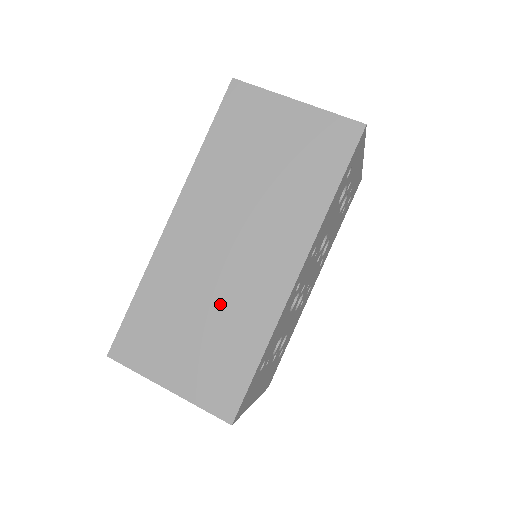
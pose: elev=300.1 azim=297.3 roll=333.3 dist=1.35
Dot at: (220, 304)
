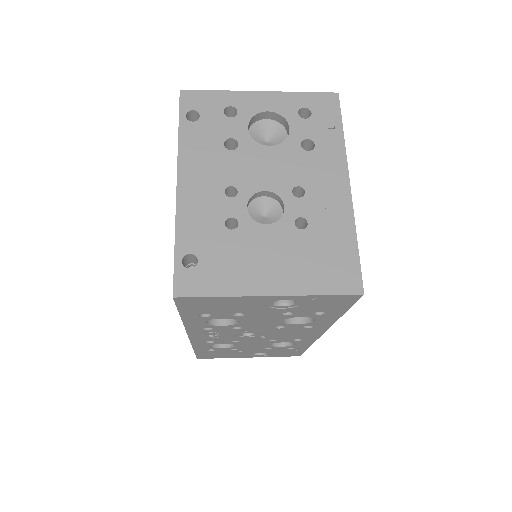
Dot at: occluded
